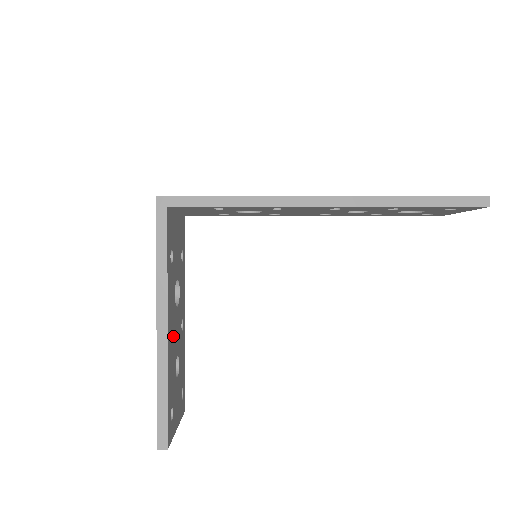
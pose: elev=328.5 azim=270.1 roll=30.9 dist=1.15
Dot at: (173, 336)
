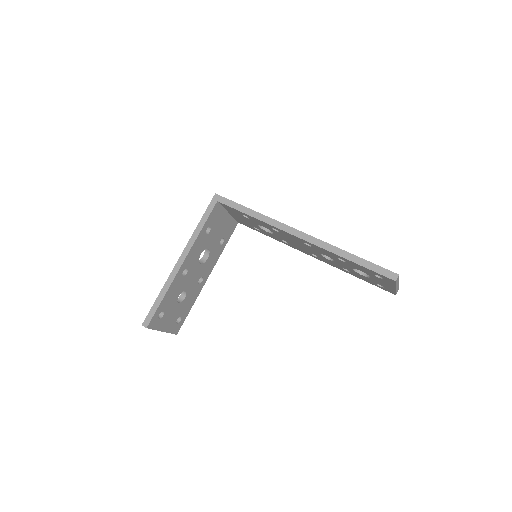
Dot at: (187, 275)
